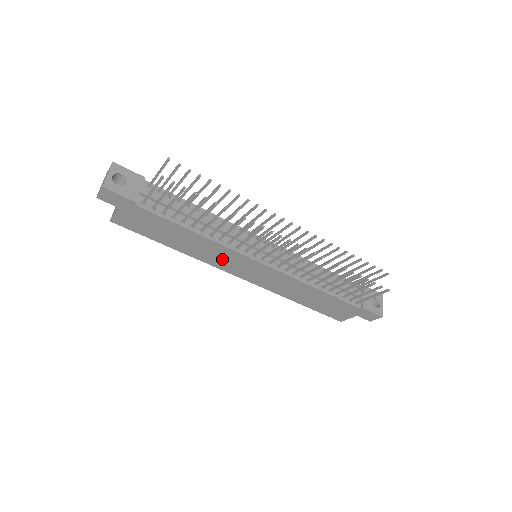
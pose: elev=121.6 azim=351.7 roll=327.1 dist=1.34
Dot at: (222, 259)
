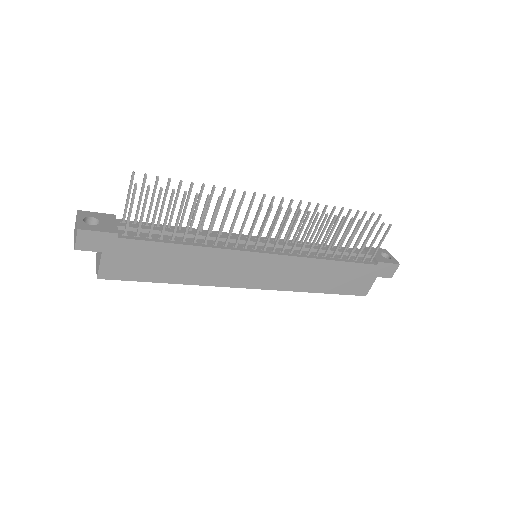
Dot at: (226, 270)
